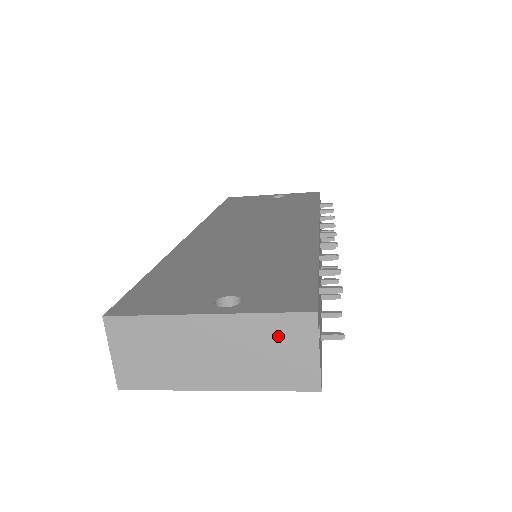
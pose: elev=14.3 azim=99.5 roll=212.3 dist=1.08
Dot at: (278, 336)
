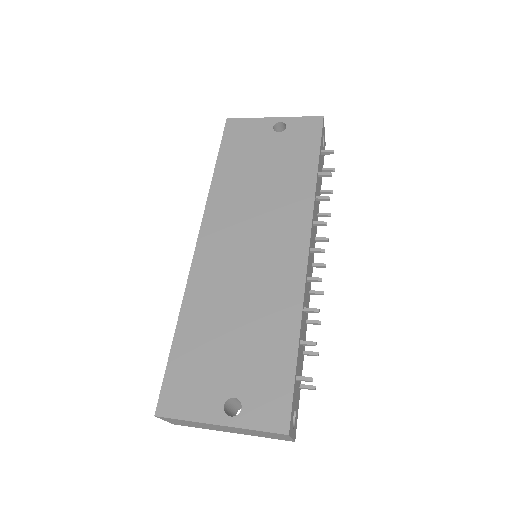
Dot at: (266, 434)
